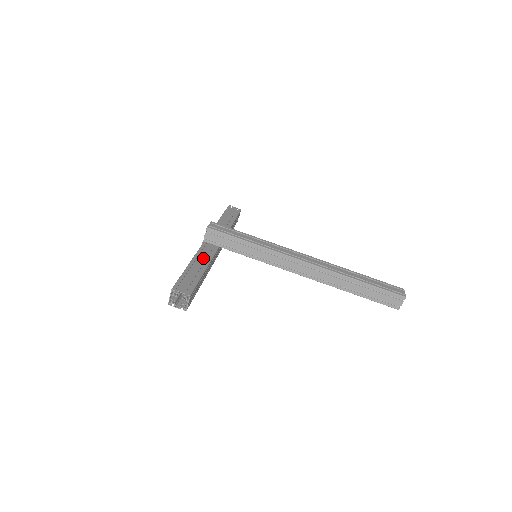
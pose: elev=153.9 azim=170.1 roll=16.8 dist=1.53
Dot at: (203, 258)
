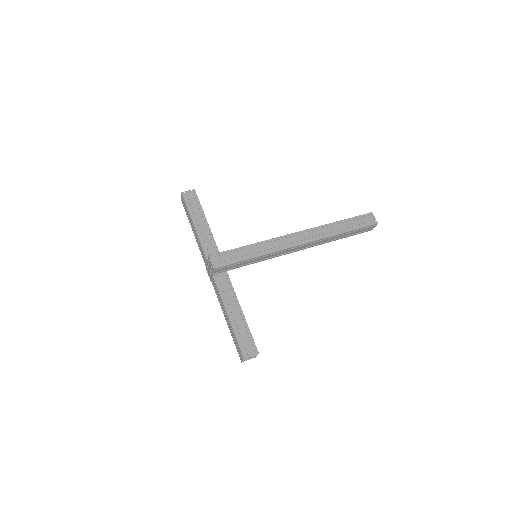
Dot at: (230, 299)
